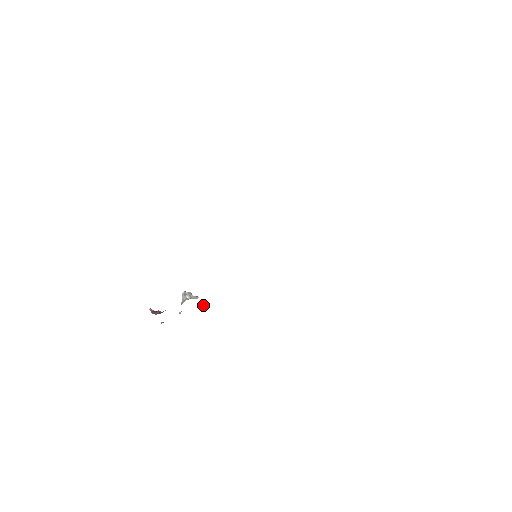
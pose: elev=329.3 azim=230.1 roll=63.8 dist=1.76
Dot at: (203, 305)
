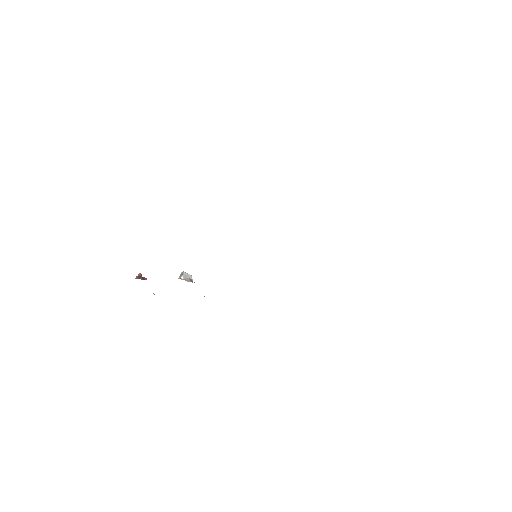
Dot at: (204, 296)
